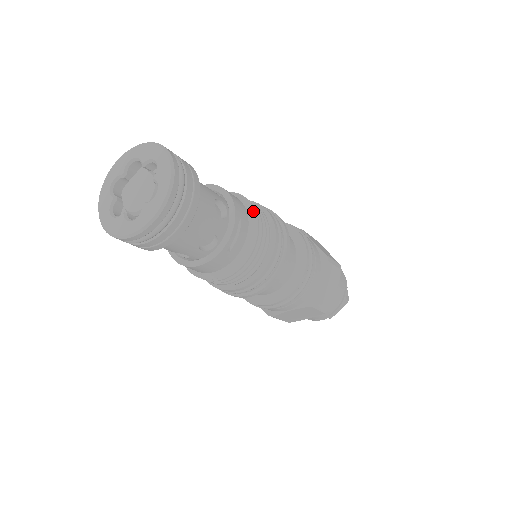
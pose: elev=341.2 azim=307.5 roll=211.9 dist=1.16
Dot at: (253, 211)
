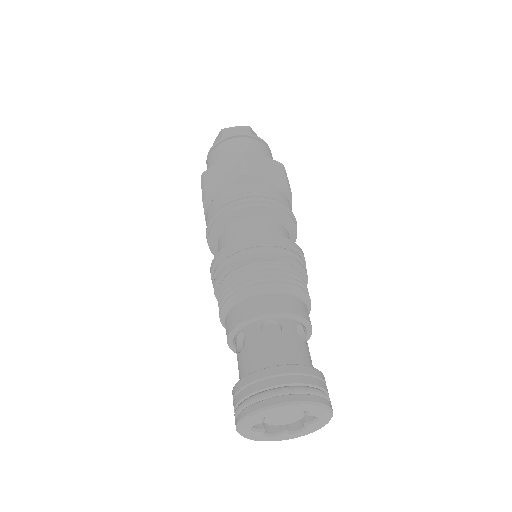
Dot at: (299, 289)
